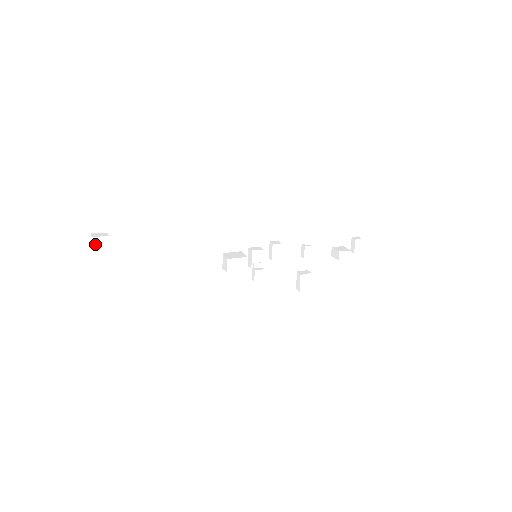
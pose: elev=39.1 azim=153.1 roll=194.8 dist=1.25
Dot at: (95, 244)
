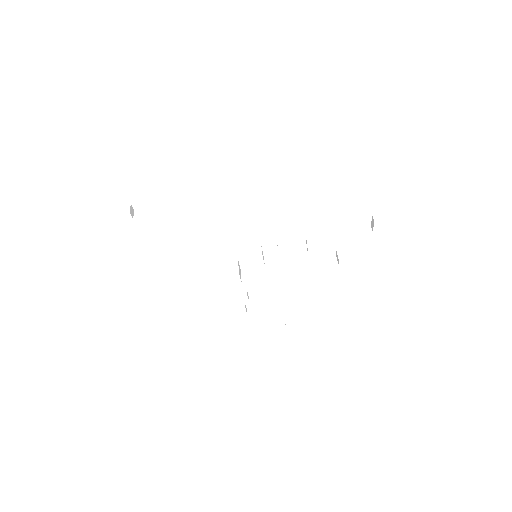
Dot at: (120, 219)
